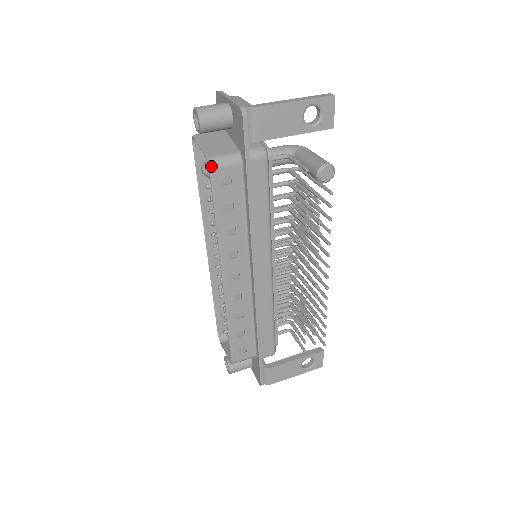
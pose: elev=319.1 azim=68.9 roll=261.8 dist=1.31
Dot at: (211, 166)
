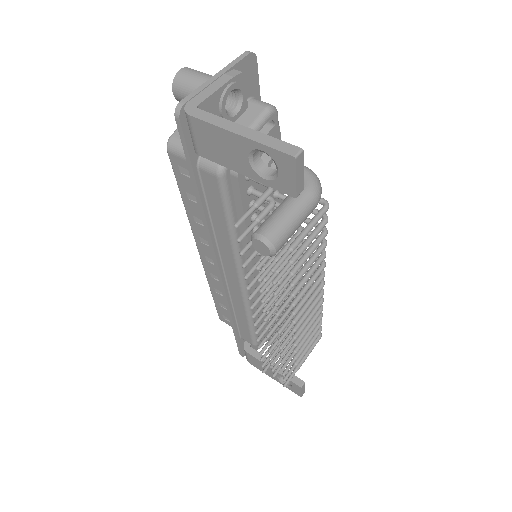
Dot at: (167, 147)
